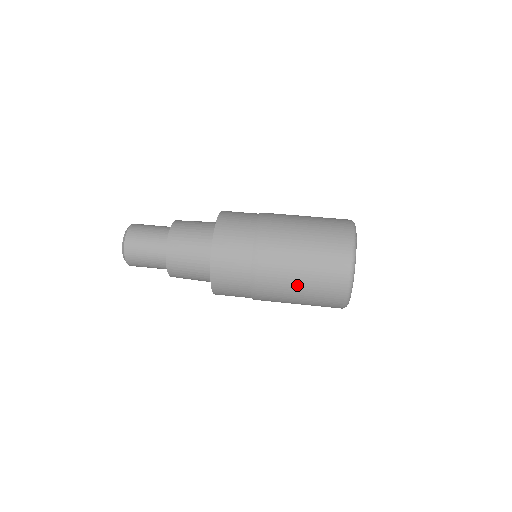
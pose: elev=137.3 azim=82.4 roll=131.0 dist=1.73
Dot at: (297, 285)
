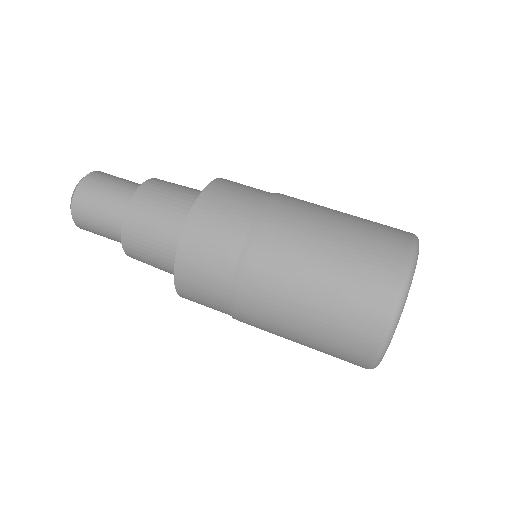
Dot at: (307, 295)
